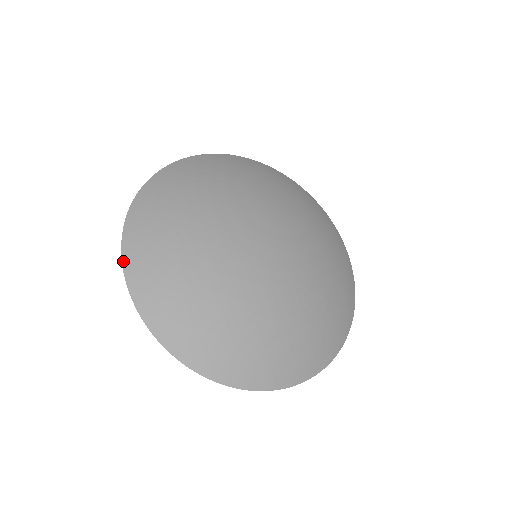
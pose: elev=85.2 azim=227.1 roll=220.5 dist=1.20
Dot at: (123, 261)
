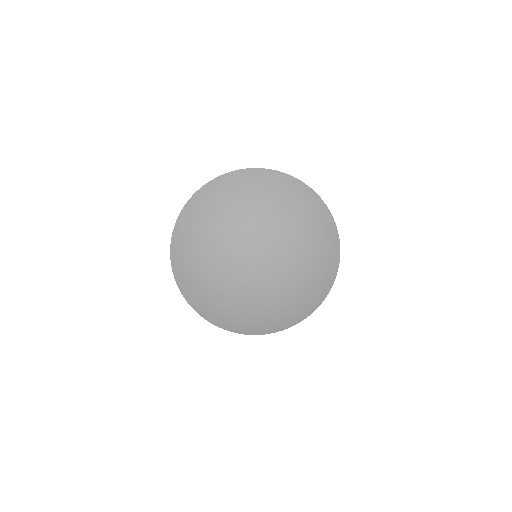
Dot at: (199, 314)
